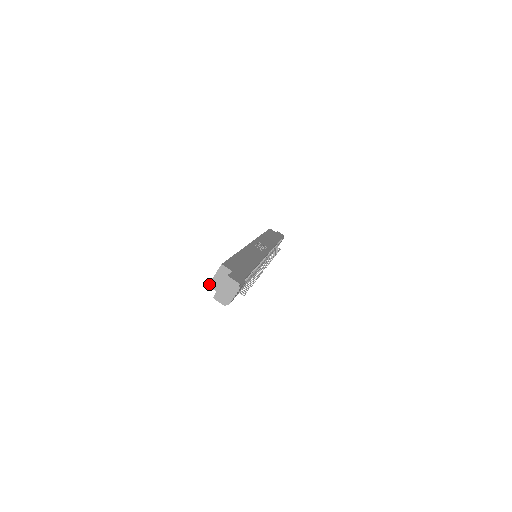
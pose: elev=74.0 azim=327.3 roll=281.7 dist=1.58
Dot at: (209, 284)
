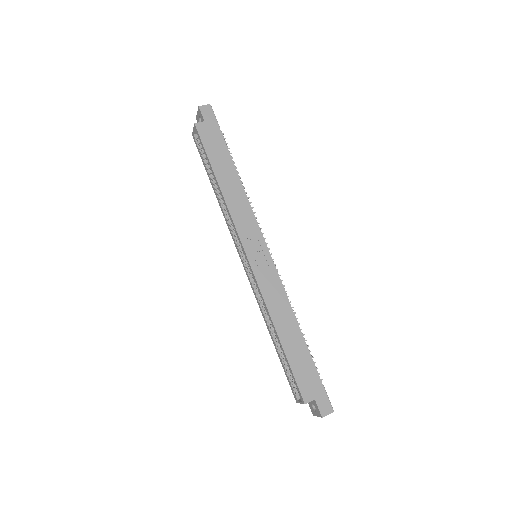
Dot at: occluded
